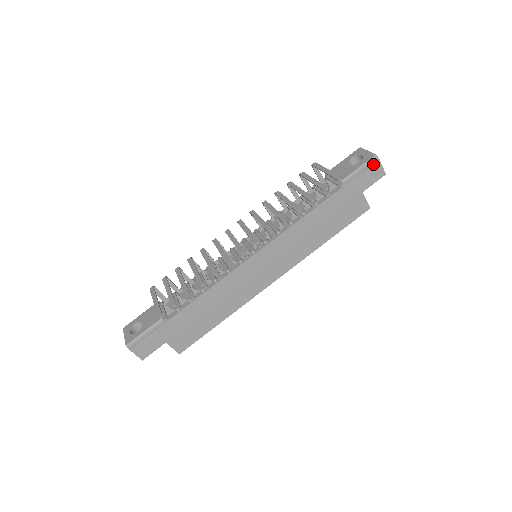
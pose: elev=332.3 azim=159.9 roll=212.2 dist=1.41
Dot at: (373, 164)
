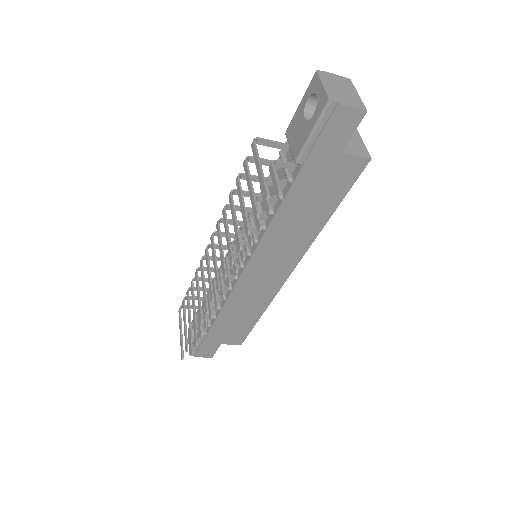
Dot at: (332, 115)
